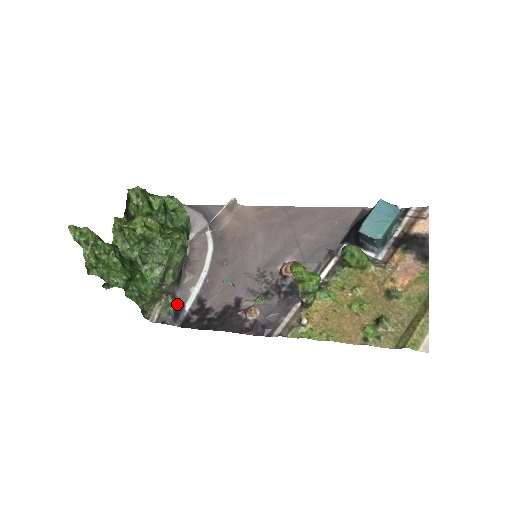
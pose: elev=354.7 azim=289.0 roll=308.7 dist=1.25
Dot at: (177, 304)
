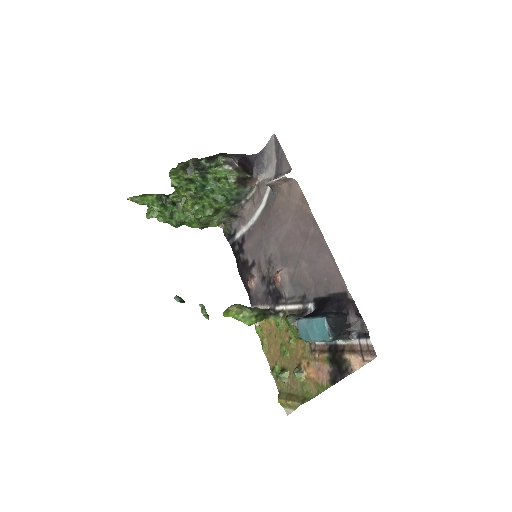
Dot at: (233, 229)
